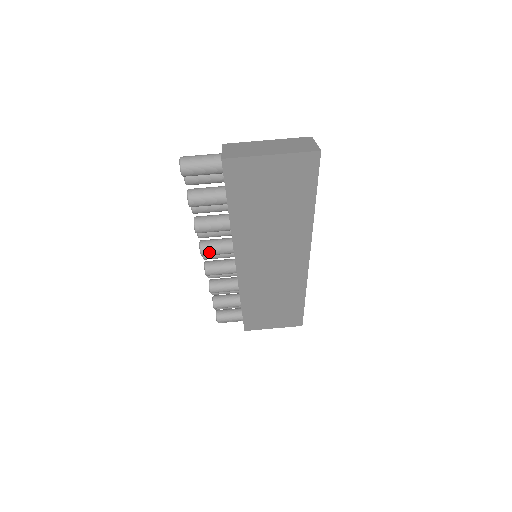
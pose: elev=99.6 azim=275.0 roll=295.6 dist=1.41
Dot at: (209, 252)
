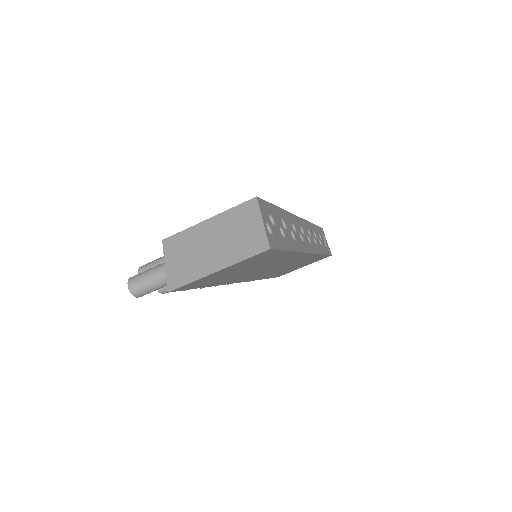
Dot at: occluded
